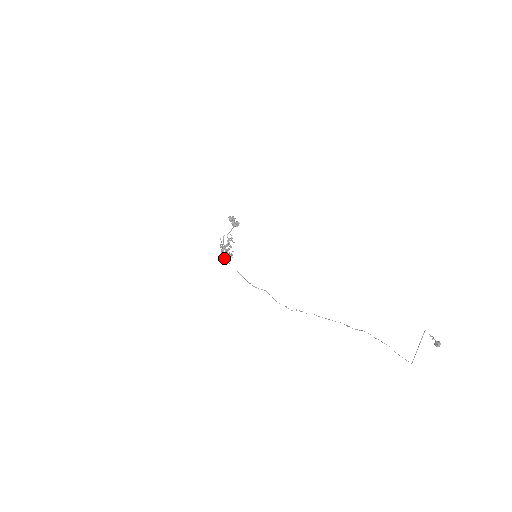
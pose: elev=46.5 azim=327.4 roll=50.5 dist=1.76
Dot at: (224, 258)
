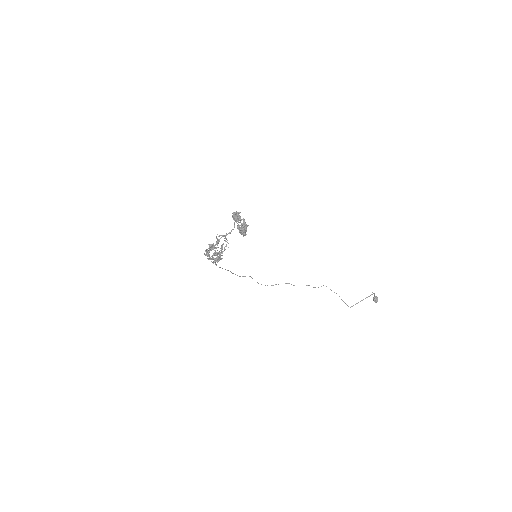
Dot at: occluded
